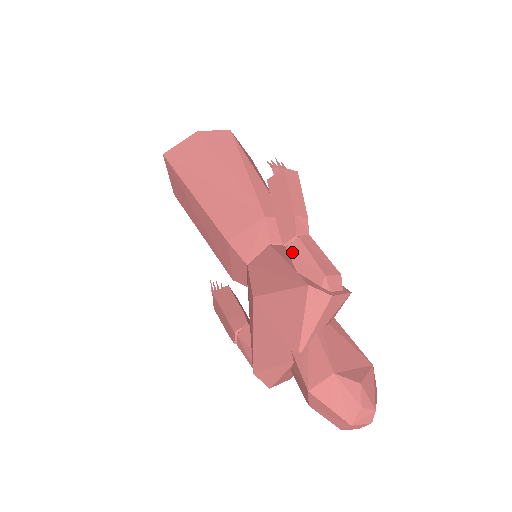
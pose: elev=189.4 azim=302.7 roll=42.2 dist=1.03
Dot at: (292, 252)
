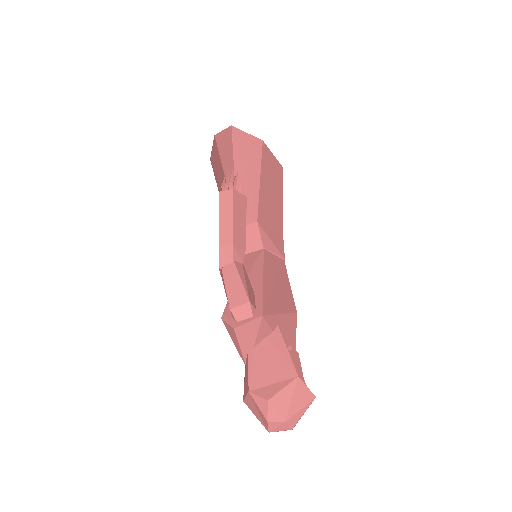
Dot at: occluded
